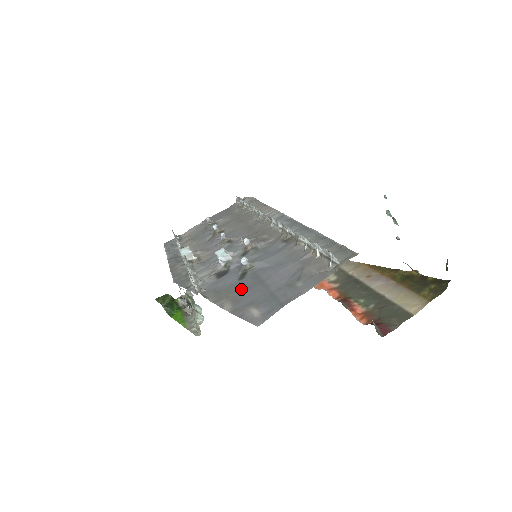
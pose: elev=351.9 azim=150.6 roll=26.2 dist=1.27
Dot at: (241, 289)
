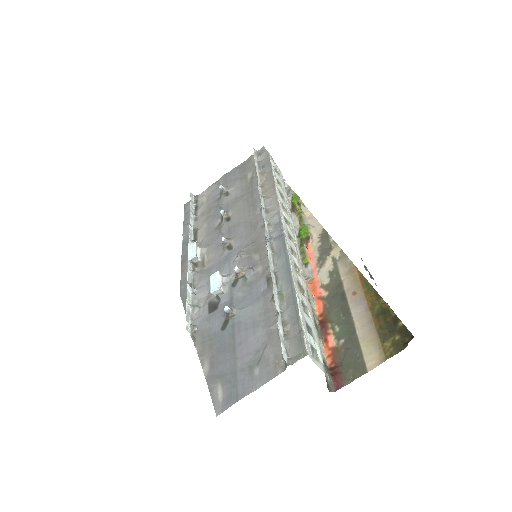
Dot at: (219, 348)
